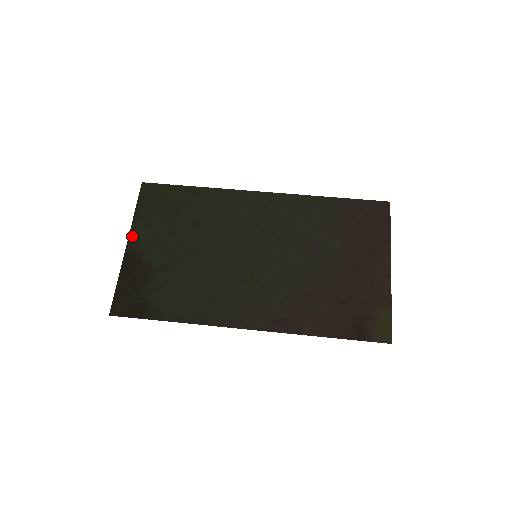
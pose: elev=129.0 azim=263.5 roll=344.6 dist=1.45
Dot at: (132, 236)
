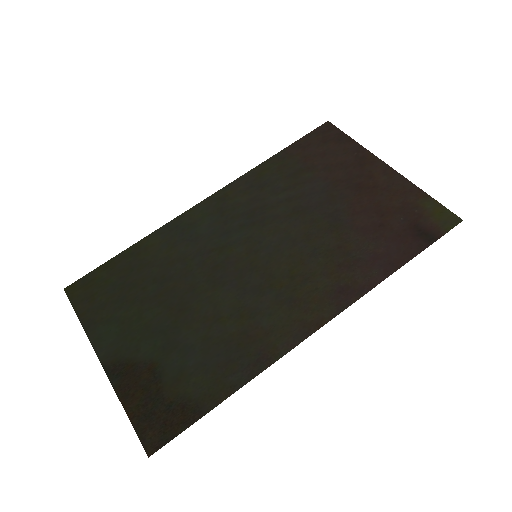
Dot at: (99, 349)
